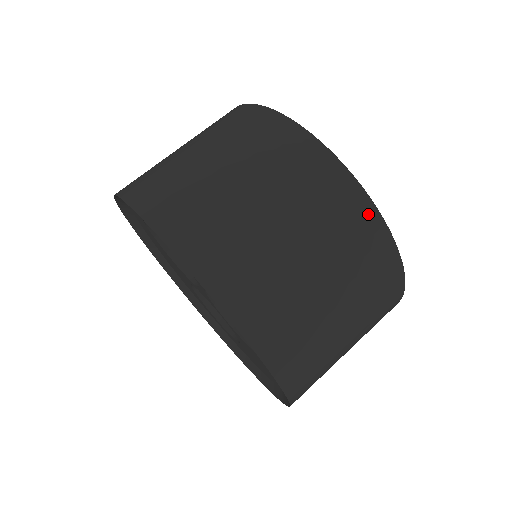
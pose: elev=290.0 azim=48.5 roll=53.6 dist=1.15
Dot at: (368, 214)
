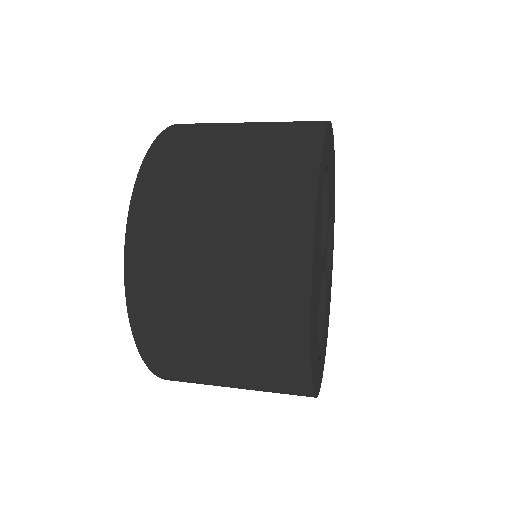
Dot at: (319, 121)
